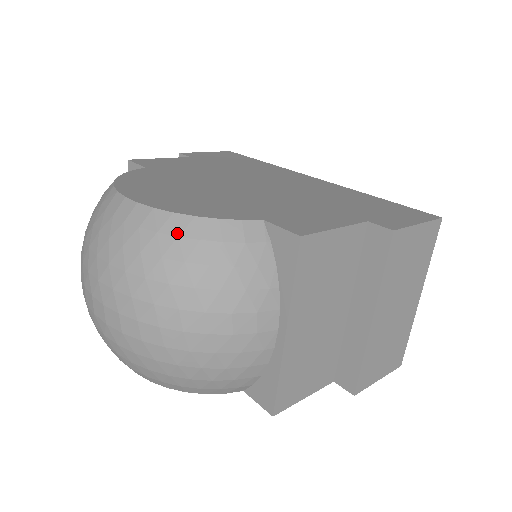
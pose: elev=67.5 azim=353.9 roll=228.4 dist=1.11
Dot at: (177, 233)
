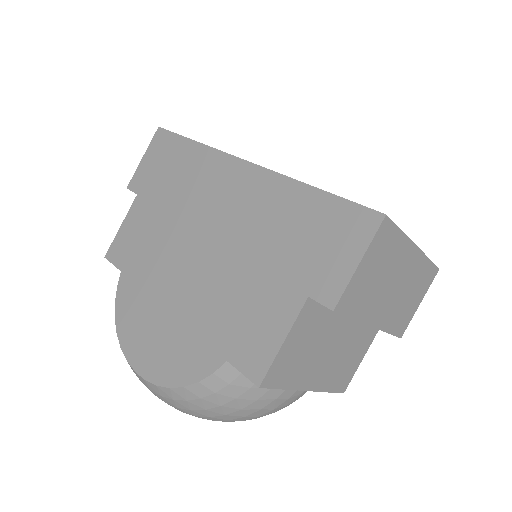
Dot at: (184, 399)
